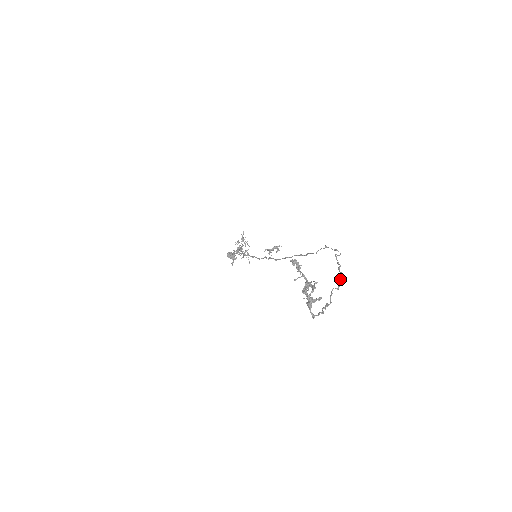
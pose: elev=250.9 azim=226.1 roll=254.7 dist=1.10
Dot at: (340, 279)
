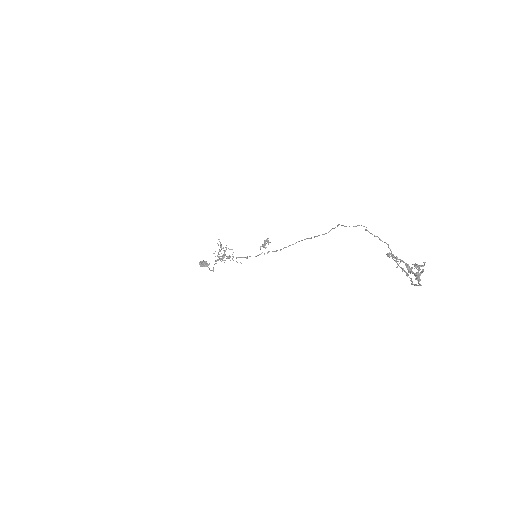
Dot at: (388, 247)
